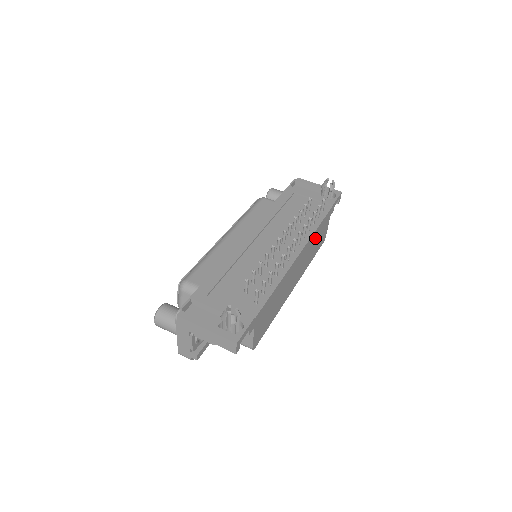
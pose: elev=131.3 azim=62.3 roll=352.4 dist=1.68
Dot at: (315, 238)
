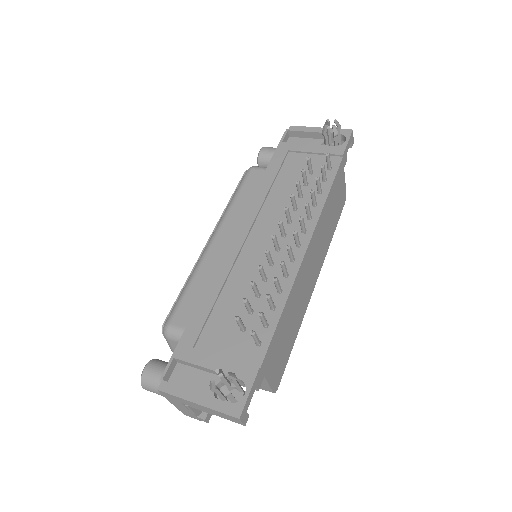
Dot at: (328, 210)
